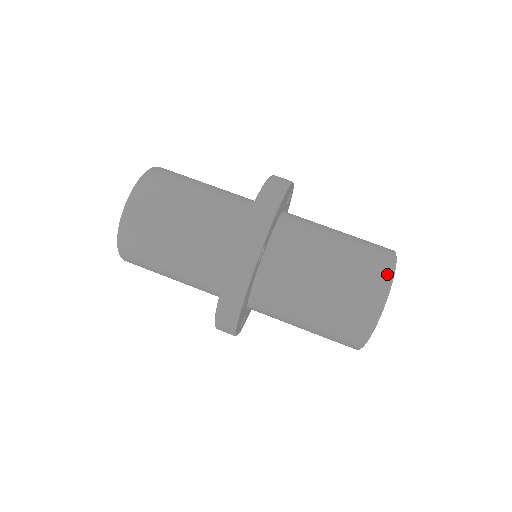
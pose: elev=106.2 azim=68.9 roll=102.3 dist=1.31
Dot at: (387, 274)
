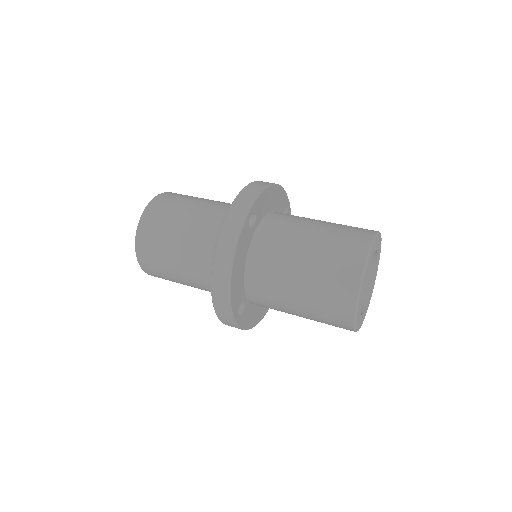
Dot at: (369, 236)
